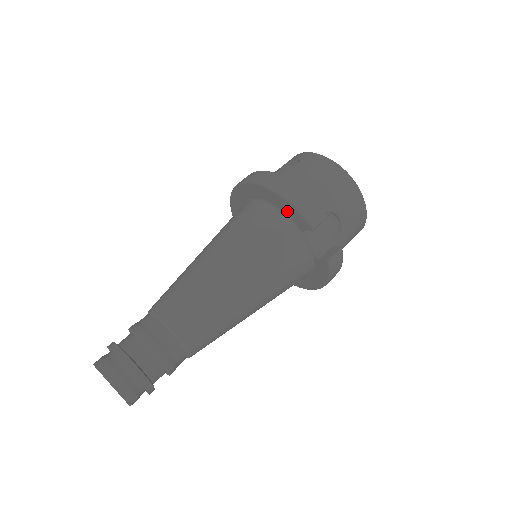
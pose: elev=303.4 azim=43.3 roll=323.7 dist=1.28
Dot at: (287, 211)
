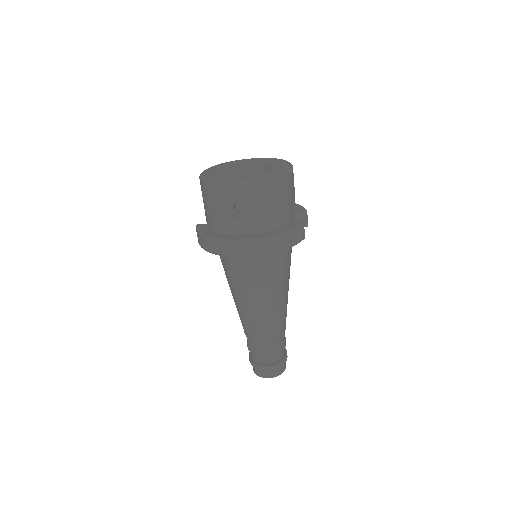
Dot at: occluded
